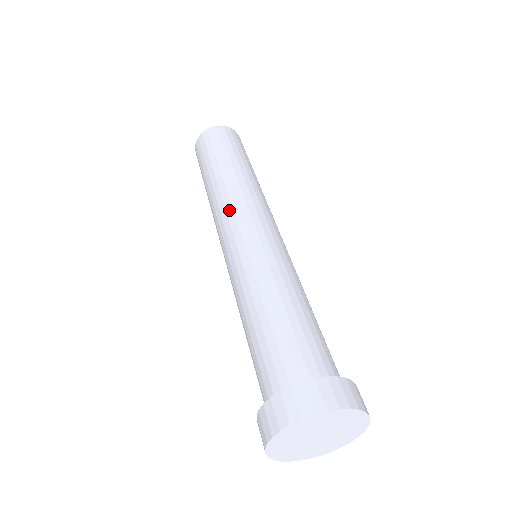
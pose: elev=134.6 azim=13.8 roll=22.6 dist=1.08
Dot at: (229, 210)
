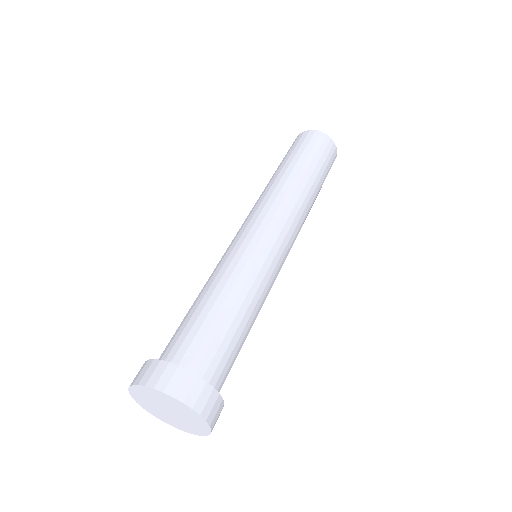
Dot at: (280, 212)
